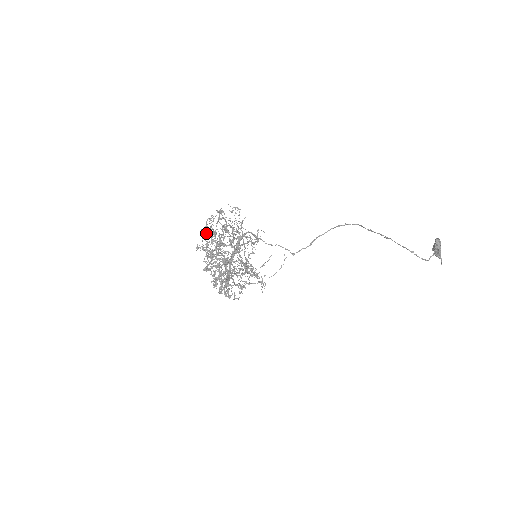
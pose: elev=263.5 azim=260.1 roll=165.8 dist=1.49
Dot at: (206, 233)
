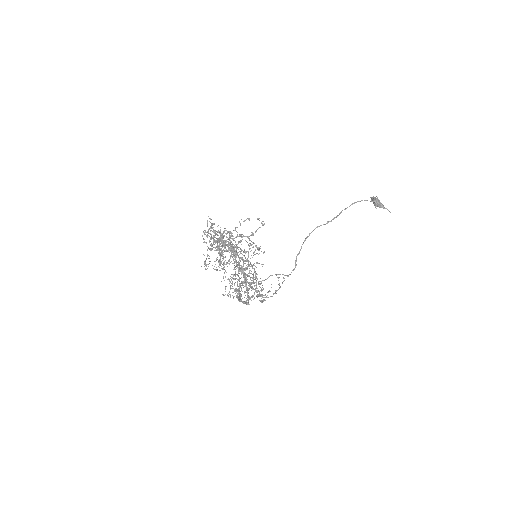
Dot at: (206, 236)
